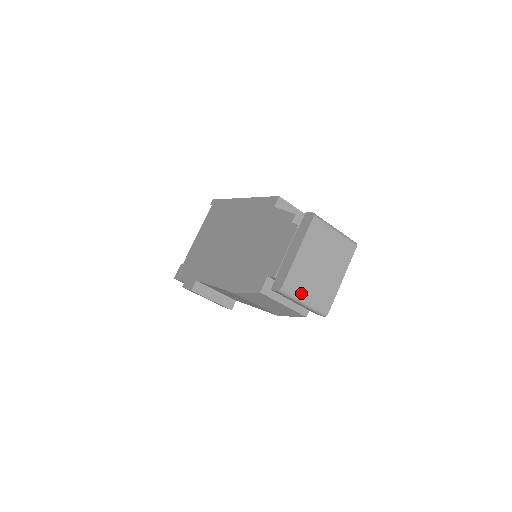
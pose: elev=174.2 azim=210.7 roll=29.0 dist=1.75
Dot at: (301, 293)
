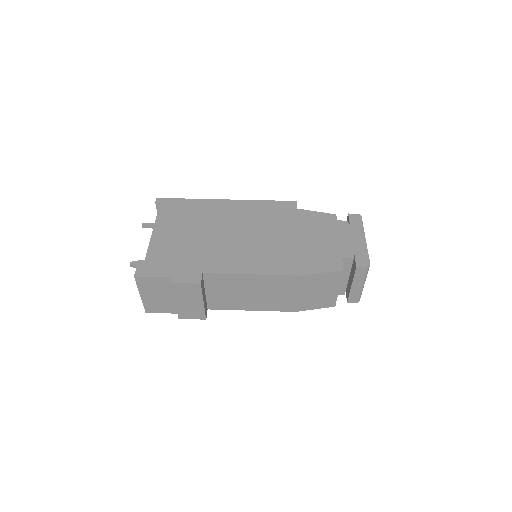
Dot at: occluded
